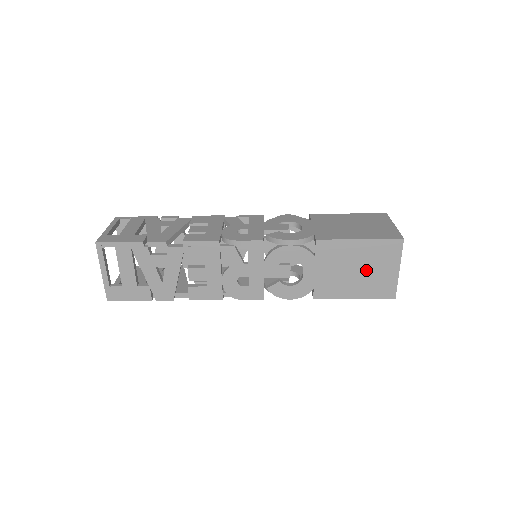
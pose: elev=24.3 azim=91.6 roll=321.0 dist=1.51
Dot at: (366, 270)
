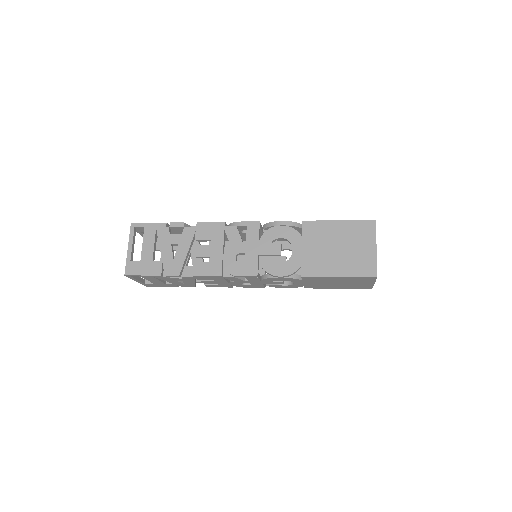
Dot at: (346, 283)
